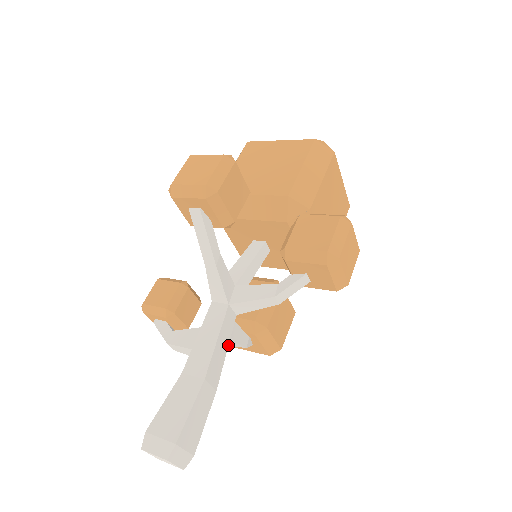
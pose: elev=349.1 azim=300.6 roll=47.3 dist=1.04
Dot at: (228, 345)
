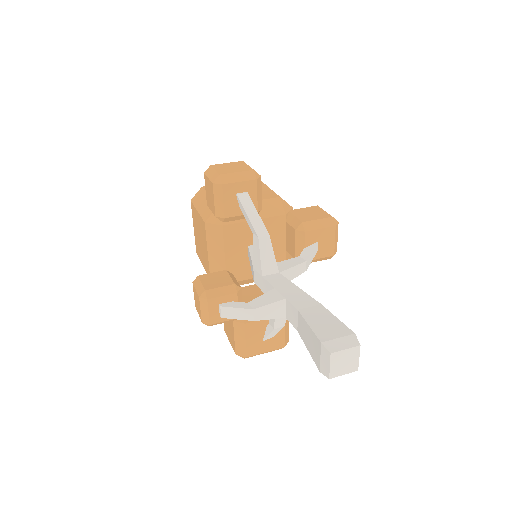
Dot at: occluded
